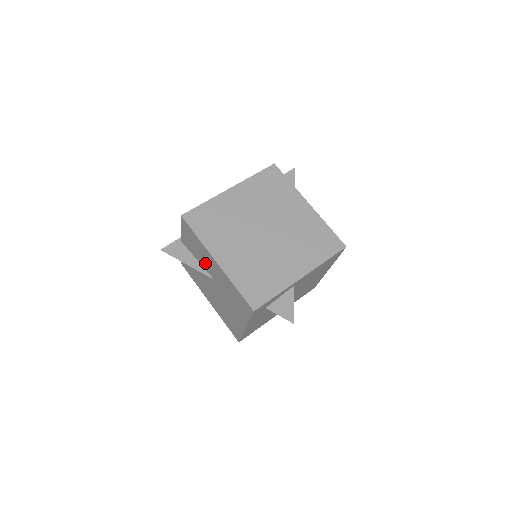
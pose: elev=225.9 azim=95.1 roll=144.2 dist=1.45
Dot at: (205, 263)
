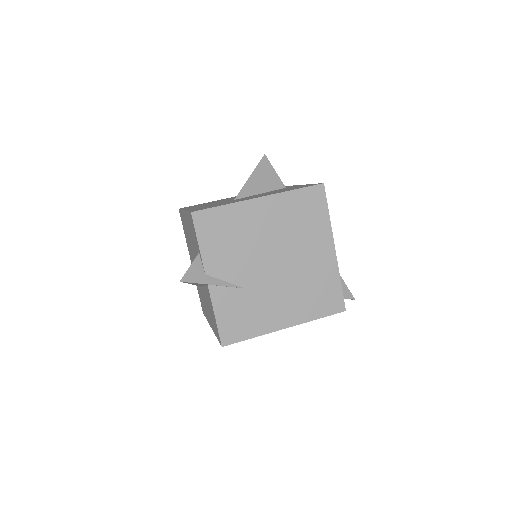
Dot at: (206, 301)
